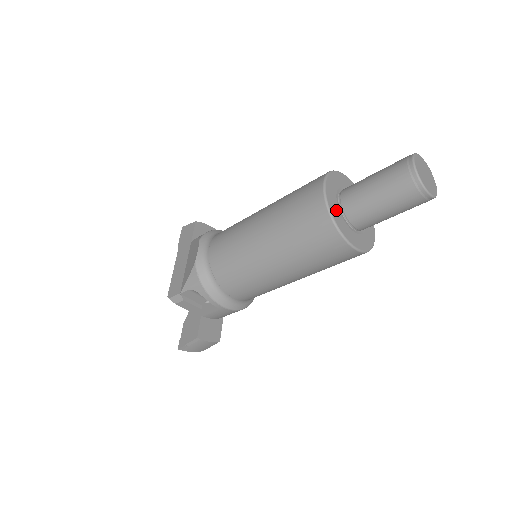
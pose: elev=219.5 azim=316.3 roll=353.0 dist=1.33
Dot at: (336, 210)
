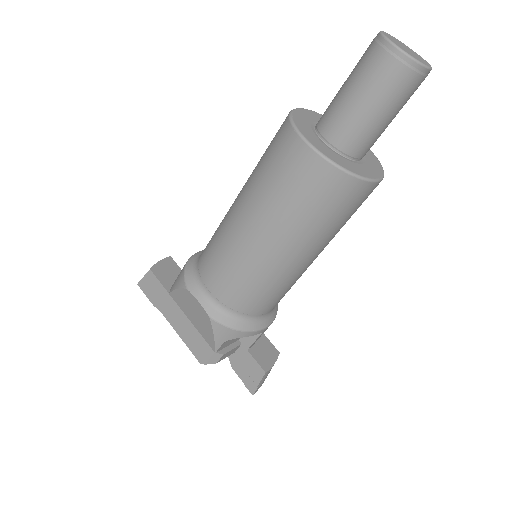
Dot at: (339, 158)
